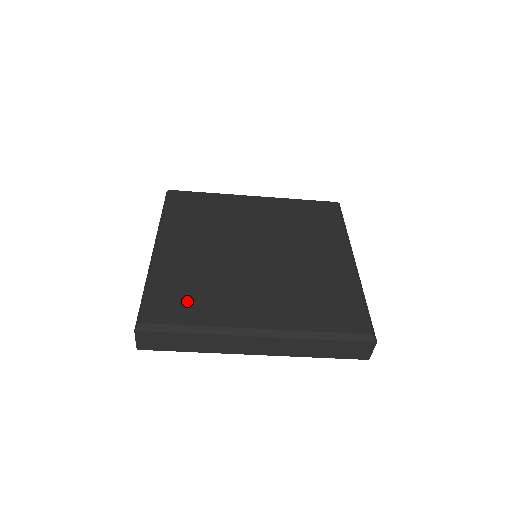
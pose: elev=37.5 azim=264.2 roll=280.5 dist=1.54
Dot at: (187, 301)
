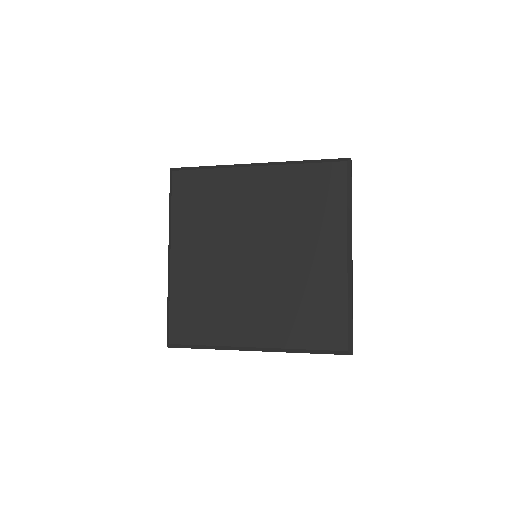
Dot at: (199, 321)
